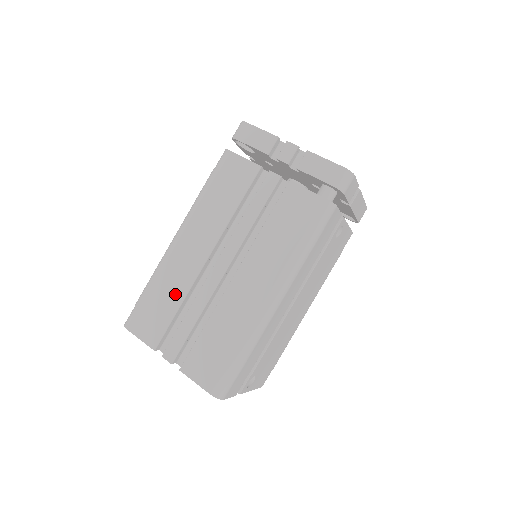
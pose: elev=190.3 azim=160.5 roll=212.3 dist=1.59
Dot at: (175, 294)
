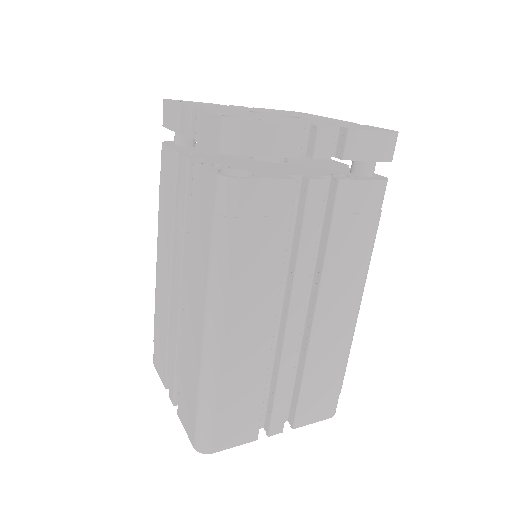
Dot at: (254, 383)
